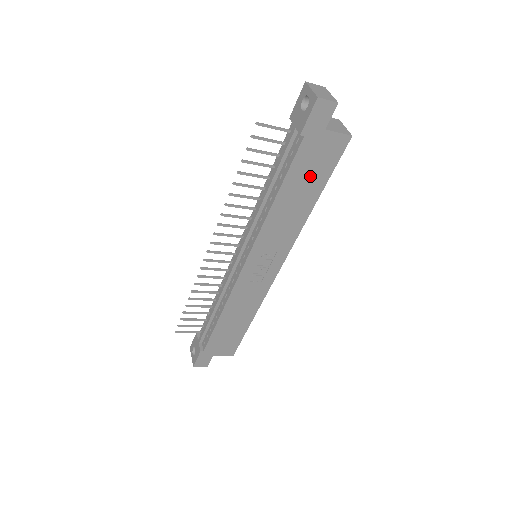
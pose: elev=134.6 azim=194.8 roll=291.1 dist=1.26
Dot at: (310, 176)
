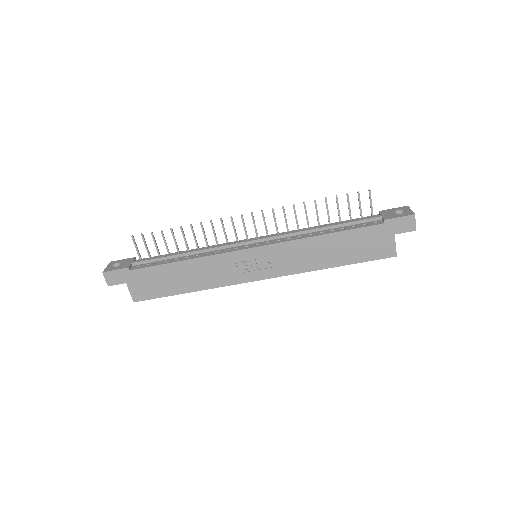
Dot at: (355, 248)
